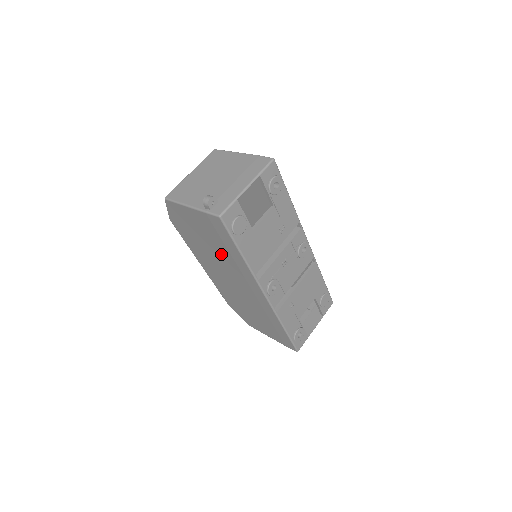
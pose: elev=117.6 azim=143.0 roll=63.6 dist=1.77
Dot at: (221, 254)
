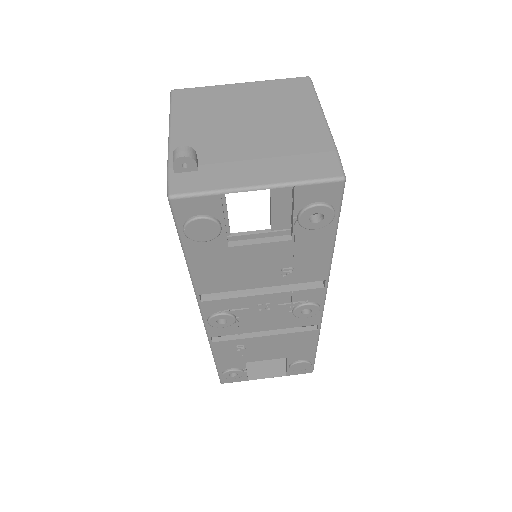
Dot at: occluded
